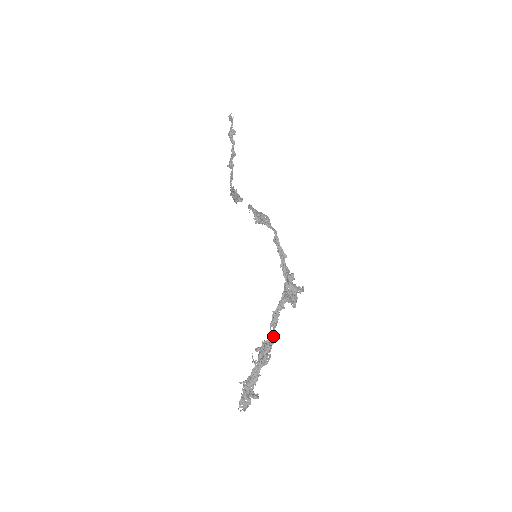
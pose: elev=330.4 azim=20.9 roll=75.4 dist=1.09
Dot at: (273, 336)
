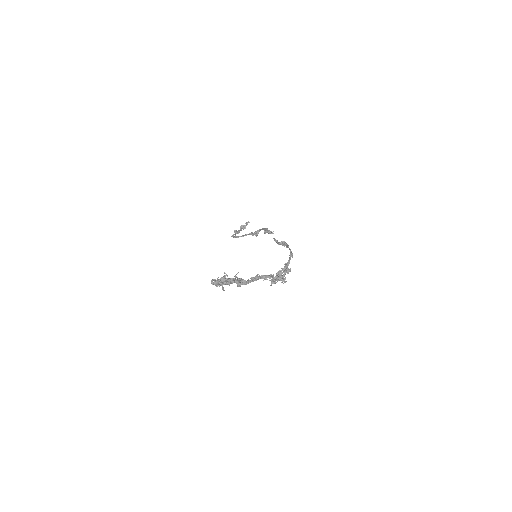
Dot at: (249, 282)
